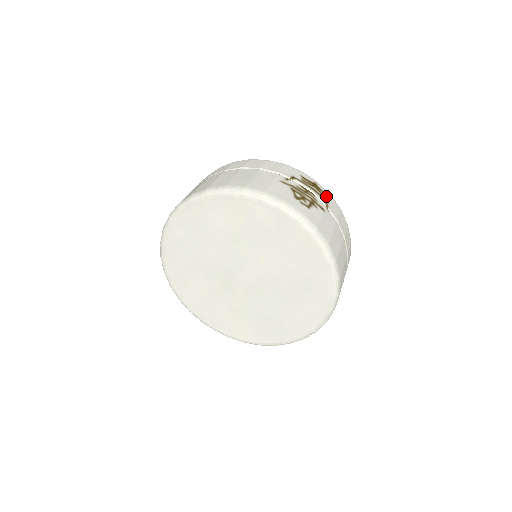
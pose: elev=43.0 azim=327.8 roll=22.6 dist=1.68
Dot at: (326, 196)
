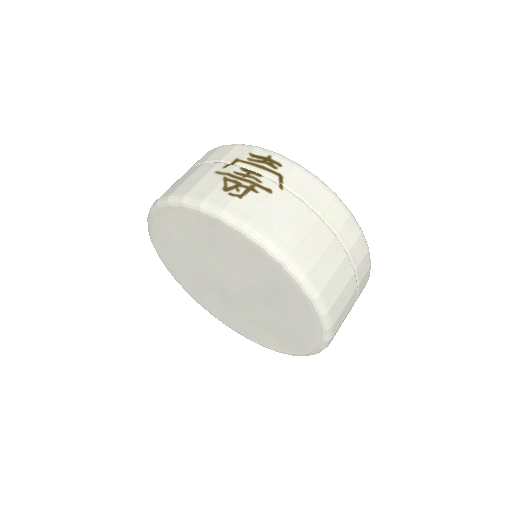
Dot at: (284, 169)
